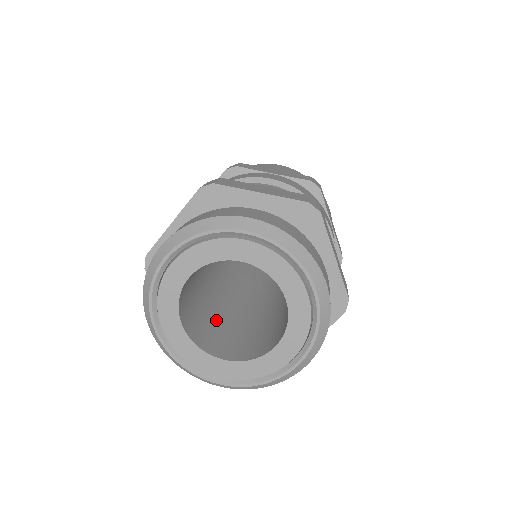
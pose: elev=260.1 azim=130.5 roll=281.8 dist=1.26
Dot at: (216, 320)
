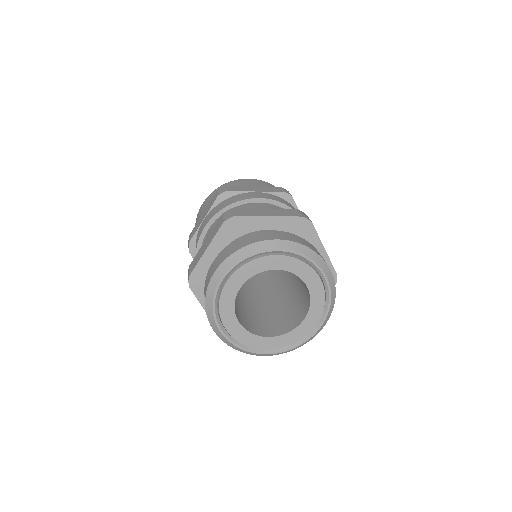
Dot at: (249, 311)
